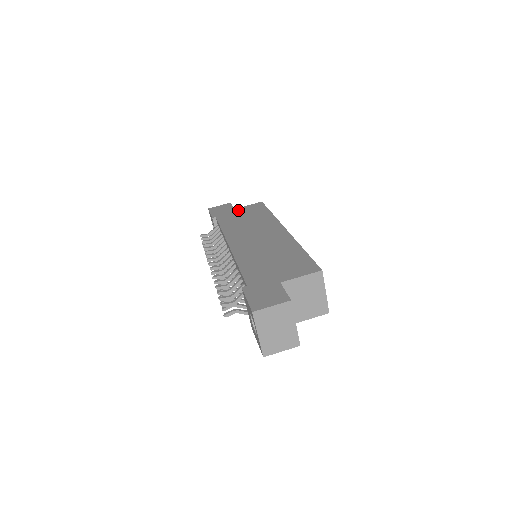
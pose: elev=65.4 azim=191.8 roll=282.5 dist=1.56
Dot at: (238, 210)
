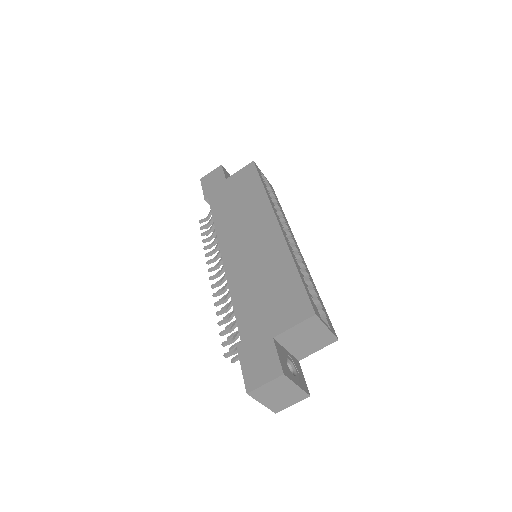
Dot at: (229, 182)
